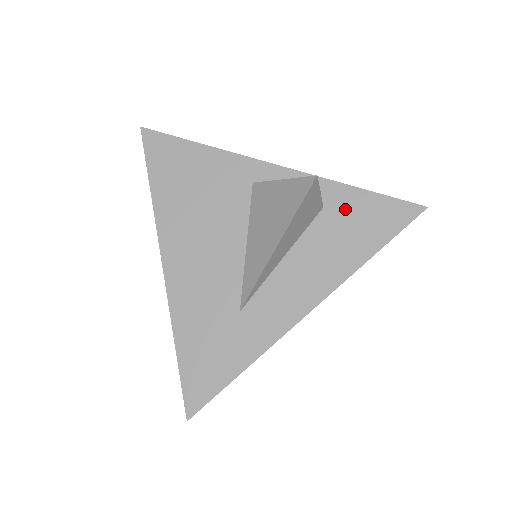
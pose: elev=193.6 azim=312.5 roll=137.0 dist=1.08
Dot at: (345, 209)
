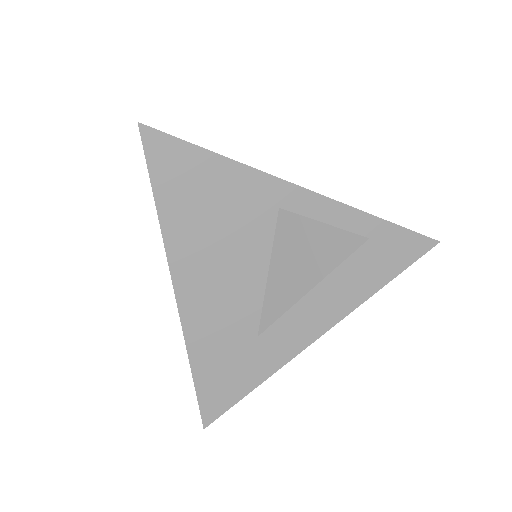
Dot at: (368, 241)
